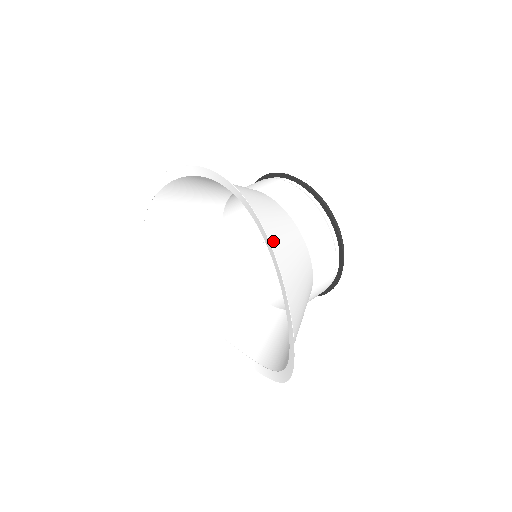
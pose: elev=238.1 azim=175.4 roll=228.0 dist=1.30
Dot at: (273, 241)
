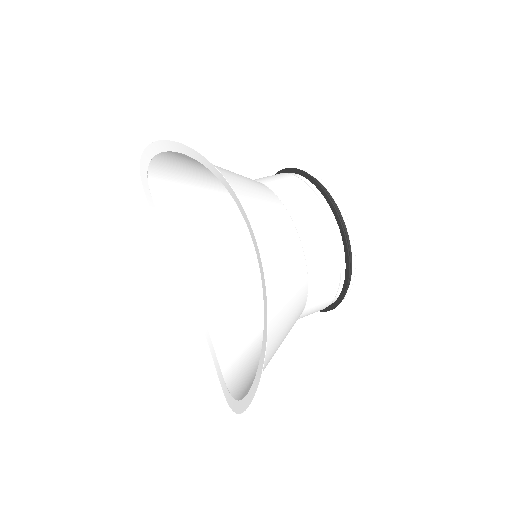
Dot at: (272, 329)
